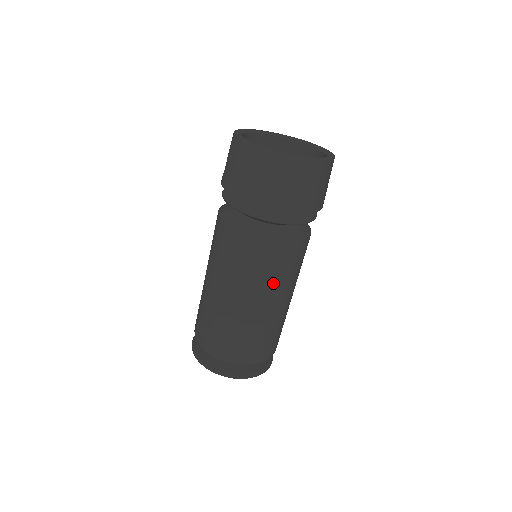
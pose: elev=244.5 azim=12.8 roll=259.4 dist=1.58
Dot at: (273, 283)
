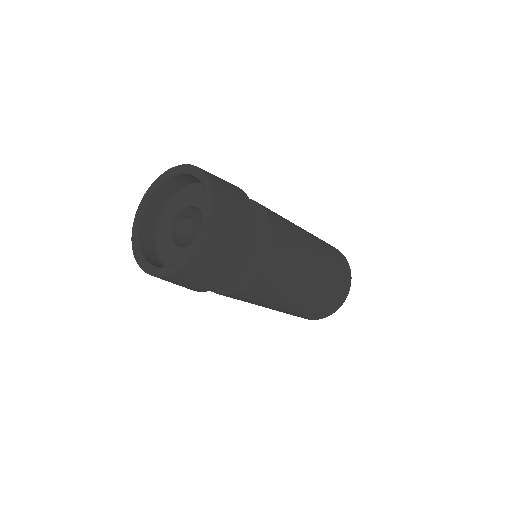
Dot at: (263, 301)
